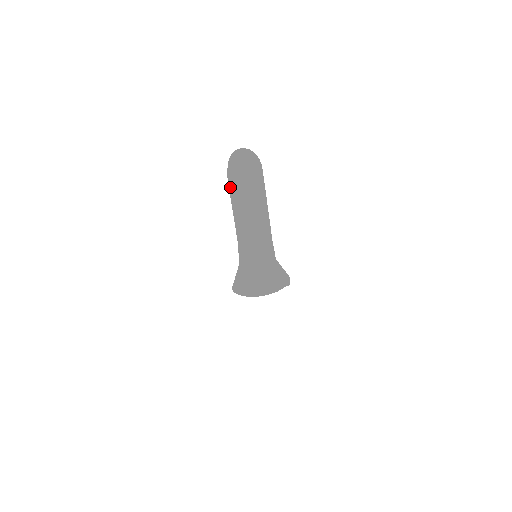
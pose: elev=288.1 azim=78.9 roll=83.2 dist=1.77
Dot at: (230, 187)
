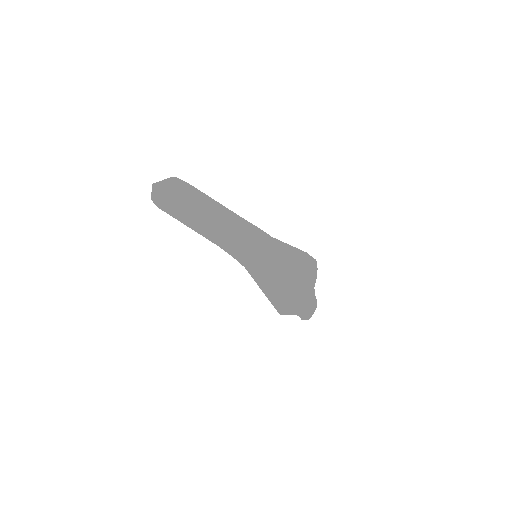
Dot at: (166, 208)
